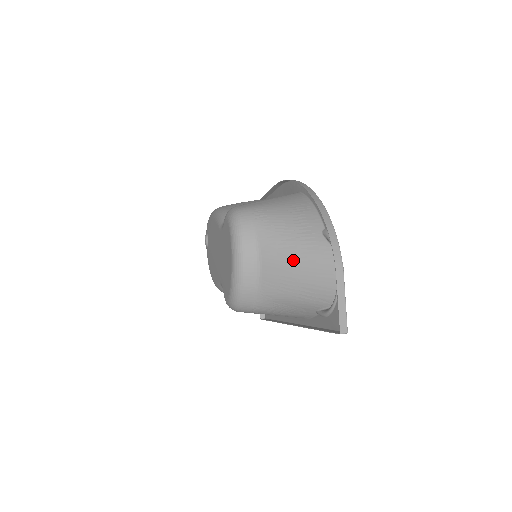
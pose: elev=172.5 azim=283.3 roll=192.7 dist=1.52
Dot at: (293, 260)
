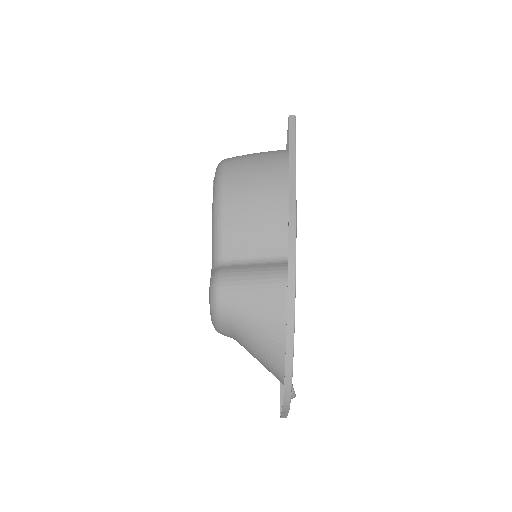
Dot at: occluded
